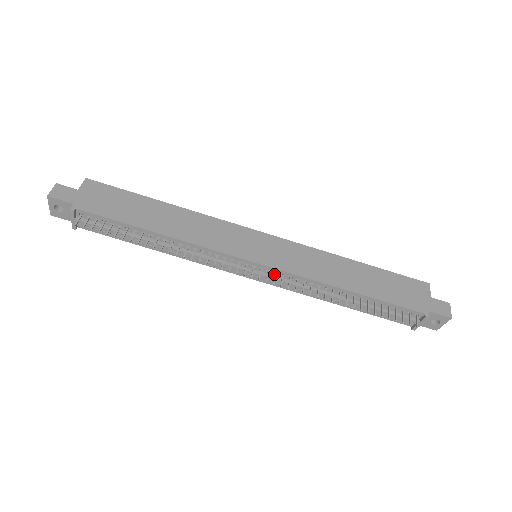
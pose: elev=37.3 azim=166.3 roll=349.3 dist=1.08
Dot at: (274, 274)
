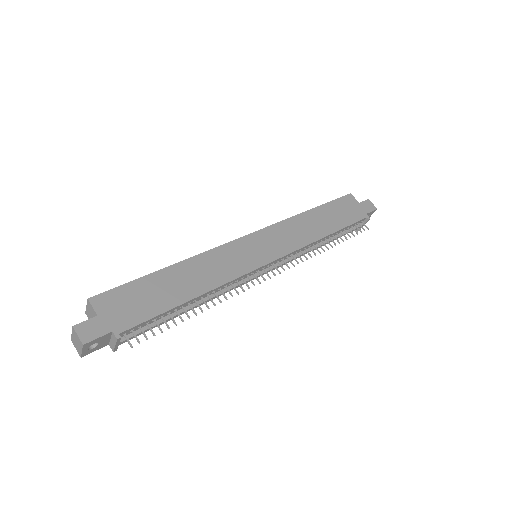
Dot at: (281, 261)
